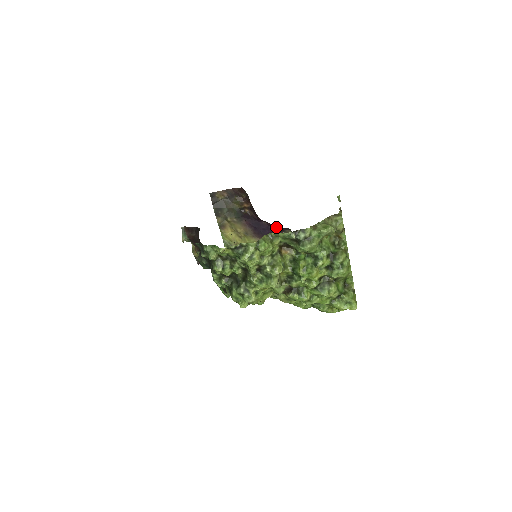
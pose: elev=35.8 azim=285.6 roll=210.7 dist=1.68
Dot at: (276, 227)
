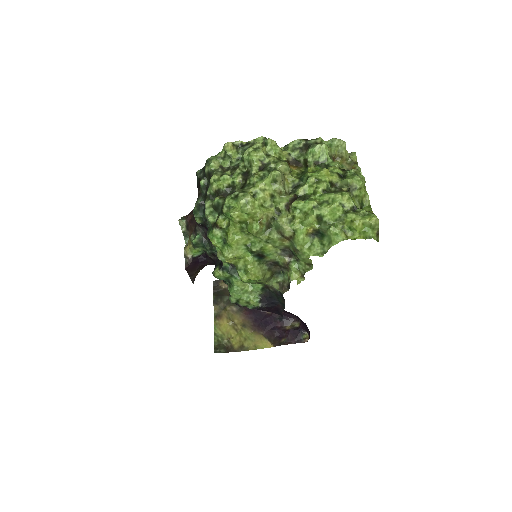
Dot at: (281, 317)
